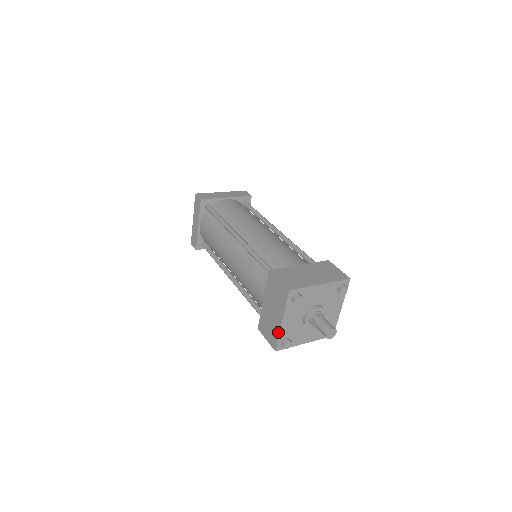
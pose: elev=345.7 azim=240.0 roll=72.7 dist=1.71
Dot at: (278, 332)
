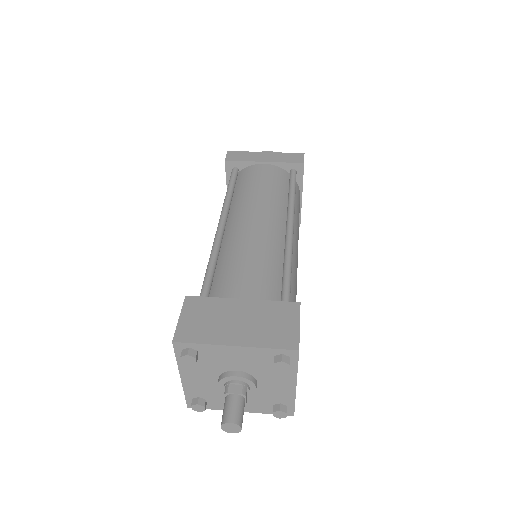
Dot at: (183, 386)
